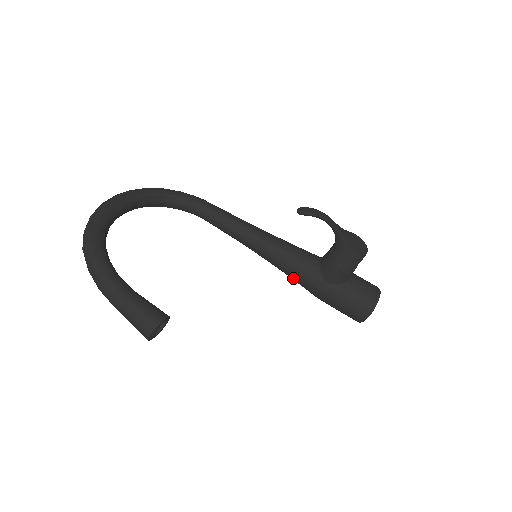
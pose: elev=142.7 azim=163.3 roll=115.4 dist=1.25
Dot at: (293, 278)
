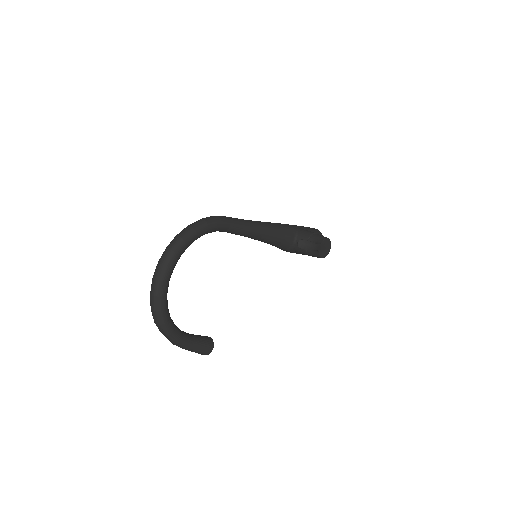
Dot at: occluded
